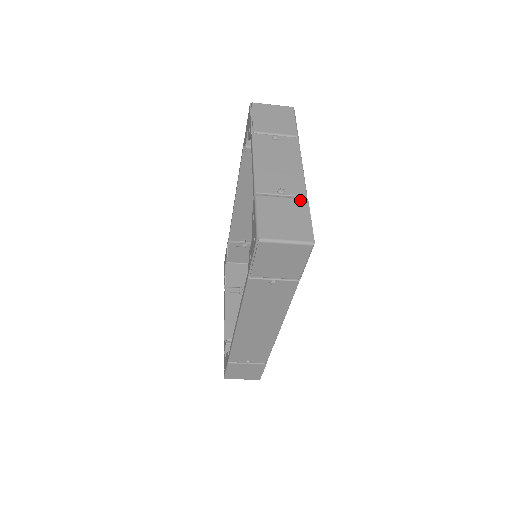
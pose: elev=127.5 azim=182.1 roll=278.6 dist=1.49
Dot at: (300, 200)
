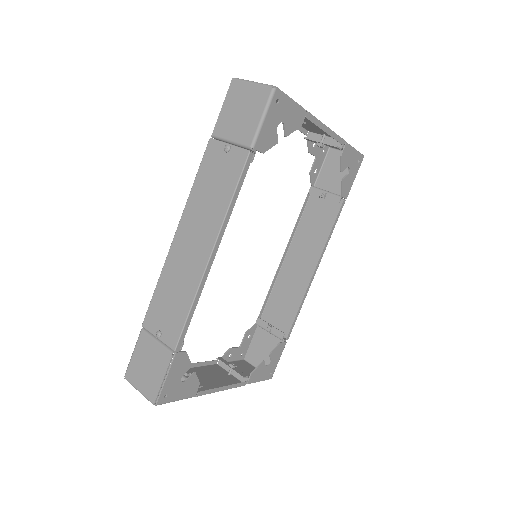
Dot at: occluded
